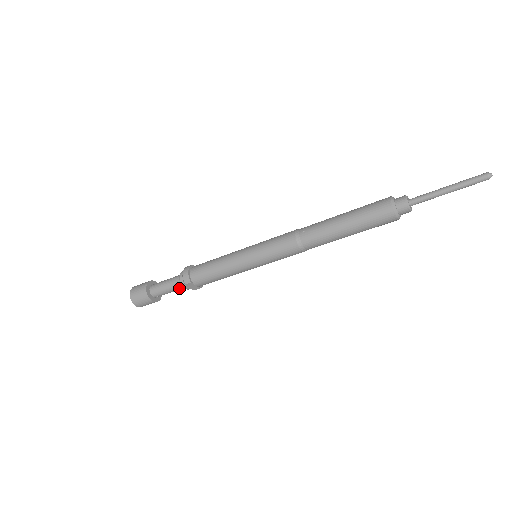
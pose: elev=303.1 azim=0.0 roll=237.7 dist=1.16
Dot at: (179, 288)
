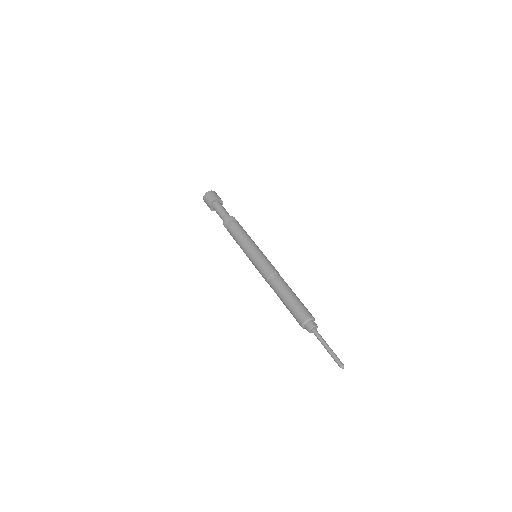
Dot at: occluded
